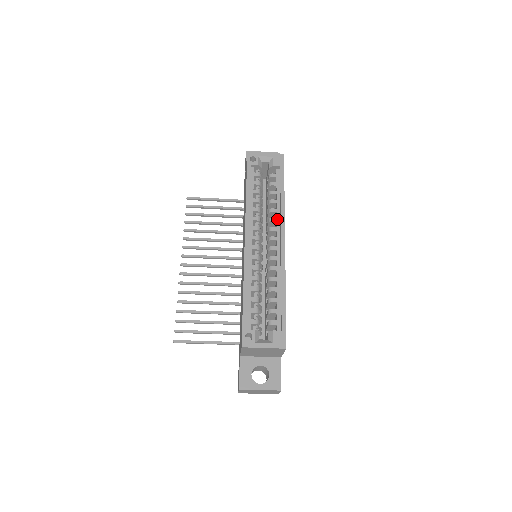
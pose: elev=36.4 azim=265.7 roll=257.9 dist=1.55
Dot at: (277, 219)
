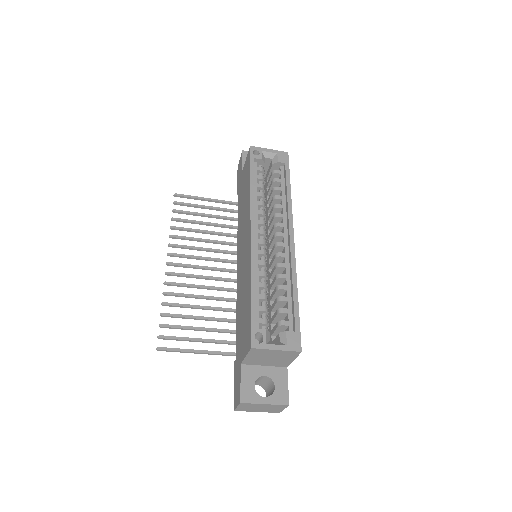
Dot at: (283, 215)
